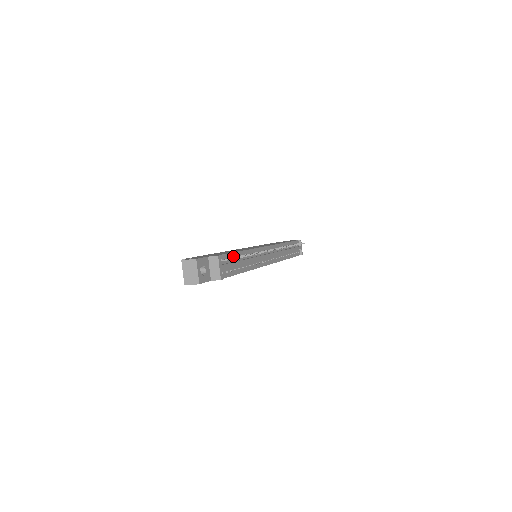
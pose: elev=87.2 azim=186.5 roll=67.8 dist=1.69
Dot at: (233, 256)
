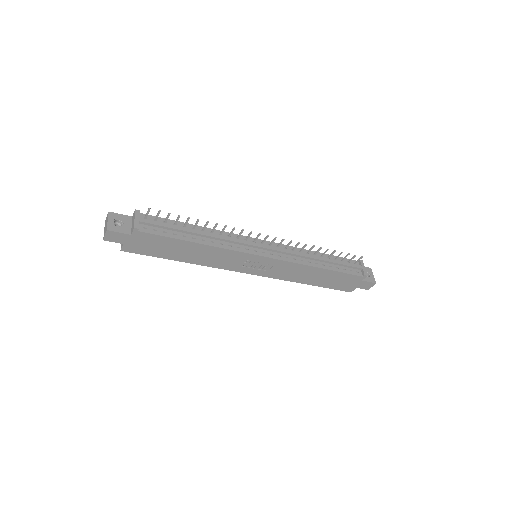
Dot at: (174, 223)
